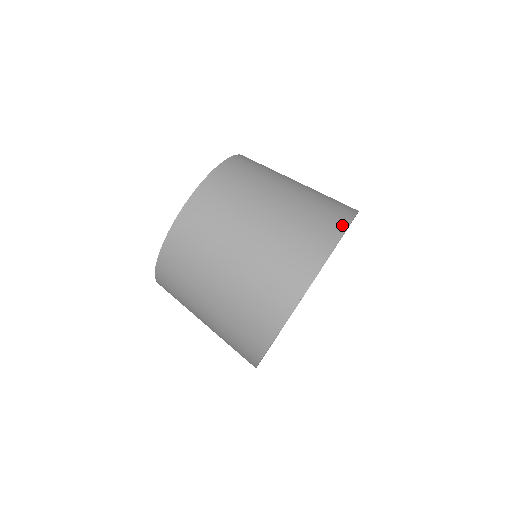
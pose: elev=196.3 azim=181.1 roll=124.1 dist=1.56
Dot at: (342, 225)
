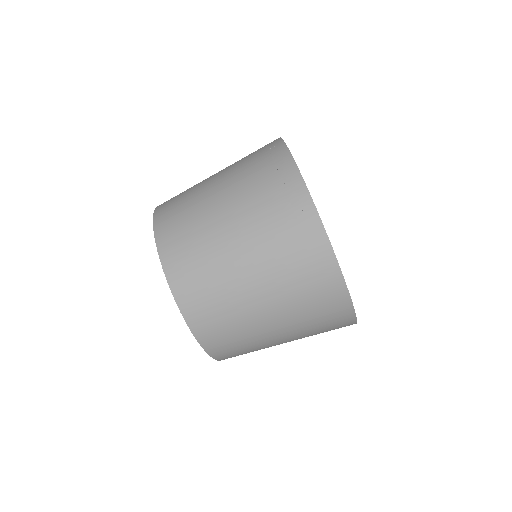
Dot at: (277, 143)
